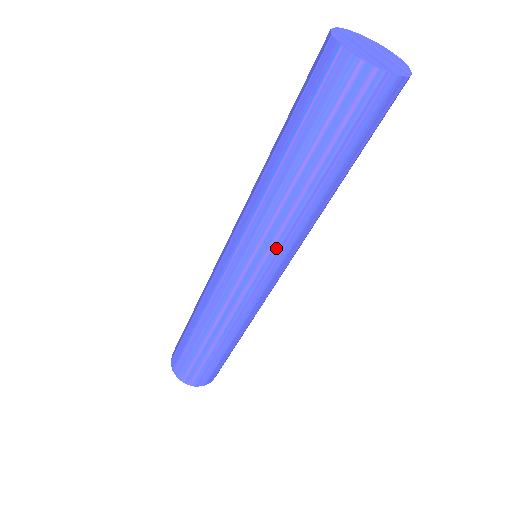
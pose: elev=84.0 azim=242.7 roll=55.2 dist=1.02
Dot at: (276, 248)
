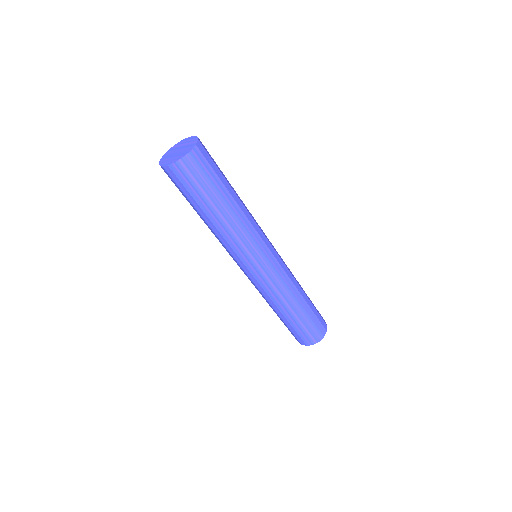
Dot at: (248, 247)
